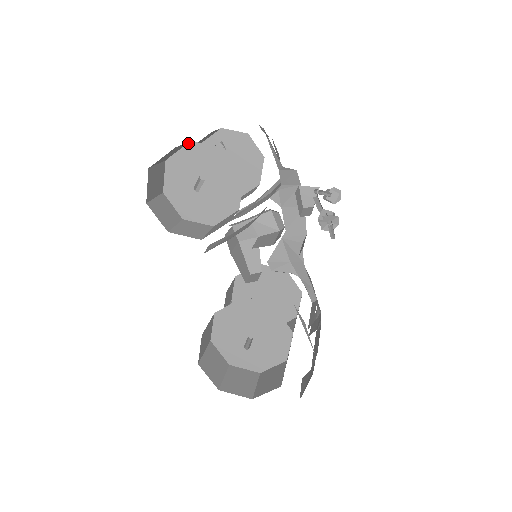
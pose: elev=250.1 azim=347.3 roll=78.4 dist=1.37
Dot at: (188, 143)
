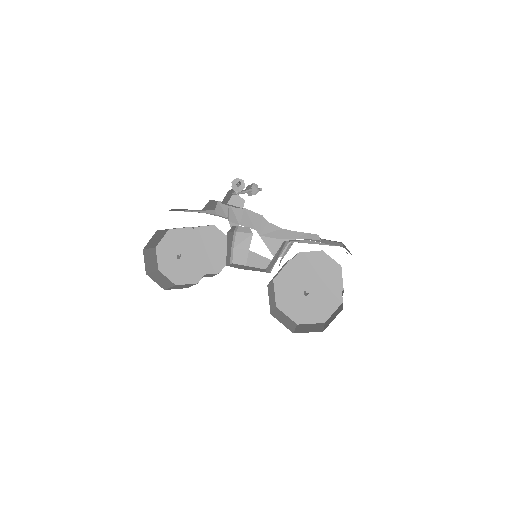
Dot at: (156, 250)
